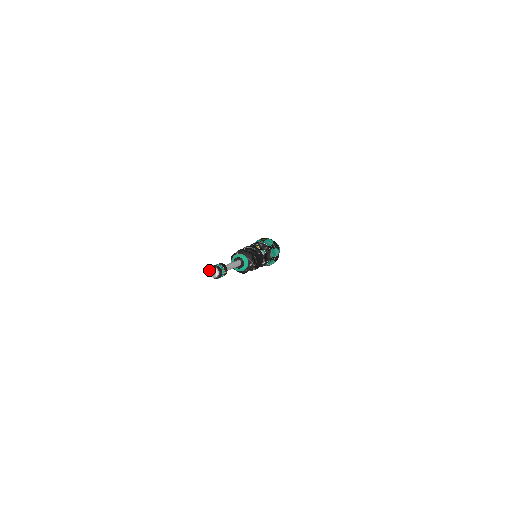
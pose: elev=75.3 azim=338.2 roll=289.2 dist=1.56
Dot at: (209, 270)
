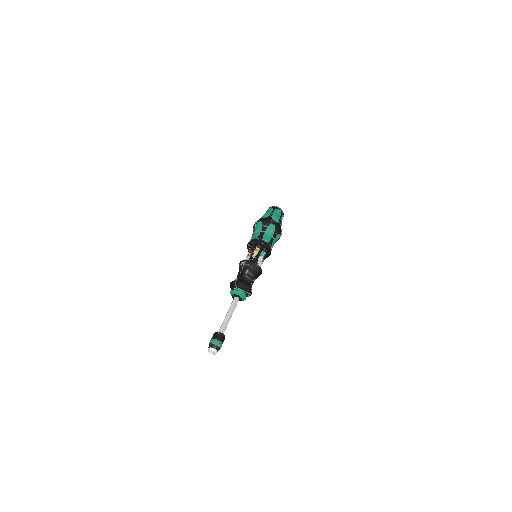
Dot at: (208, 350)
